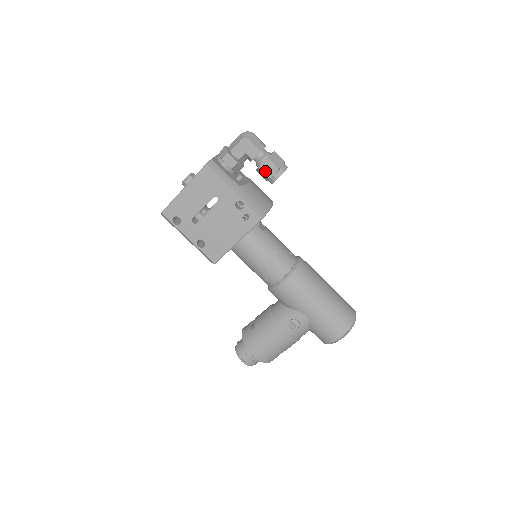
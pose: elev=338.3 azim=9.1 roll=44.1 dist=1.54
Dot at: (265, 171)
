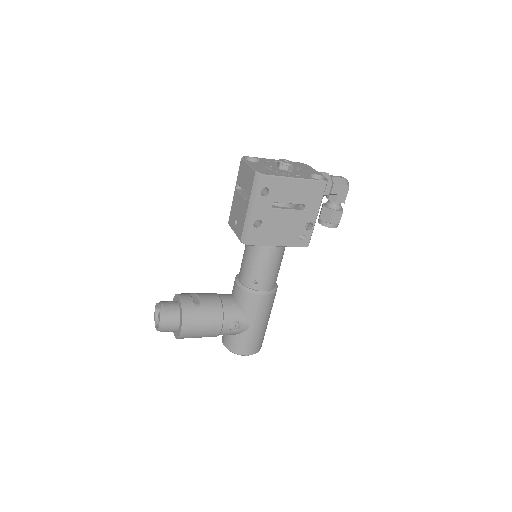
Dot at: (333, 217)
